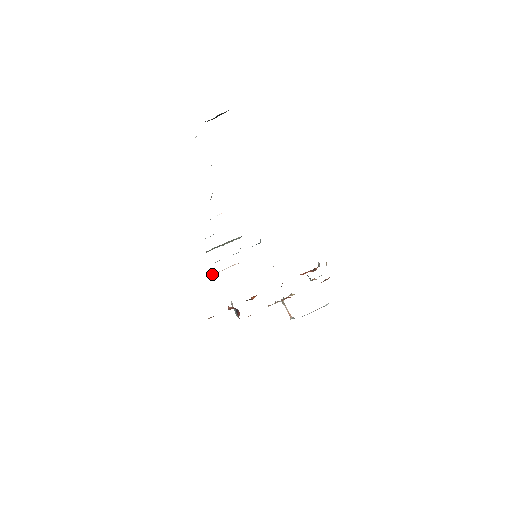
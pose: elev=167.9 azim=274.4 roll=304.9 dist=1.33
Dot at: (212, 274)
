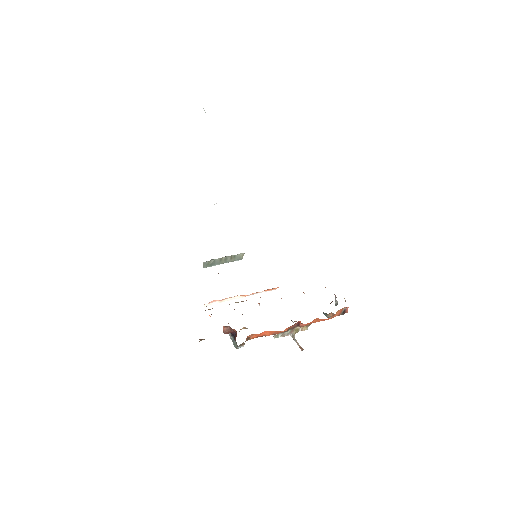
Dot at: (210, 304)
